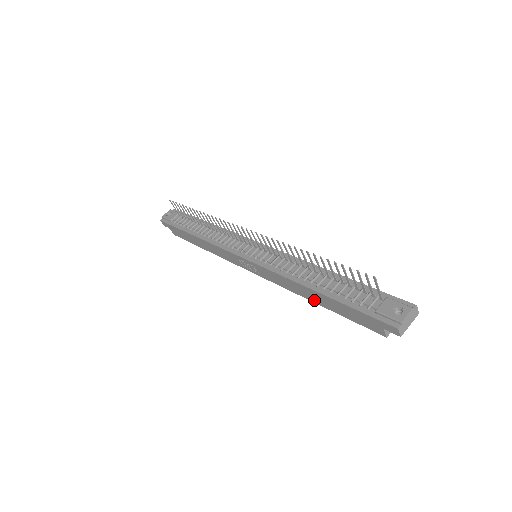
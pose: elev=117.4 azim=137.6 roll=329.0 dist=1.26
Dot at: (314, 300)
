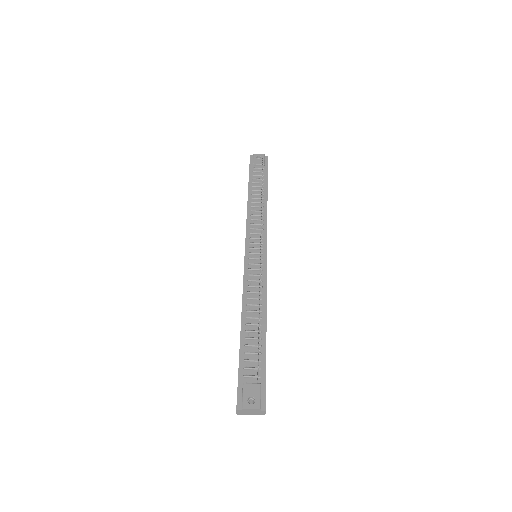
Dot at: occluded
